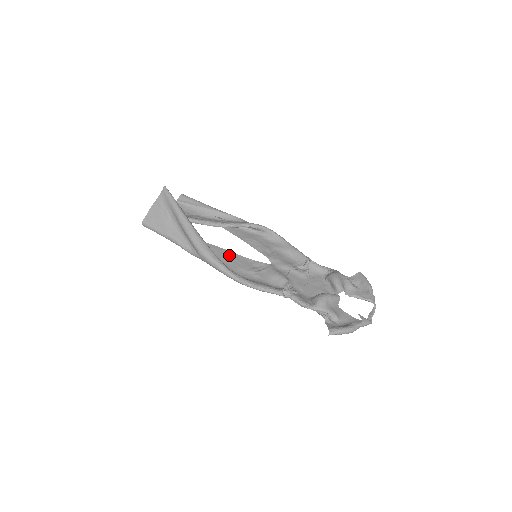
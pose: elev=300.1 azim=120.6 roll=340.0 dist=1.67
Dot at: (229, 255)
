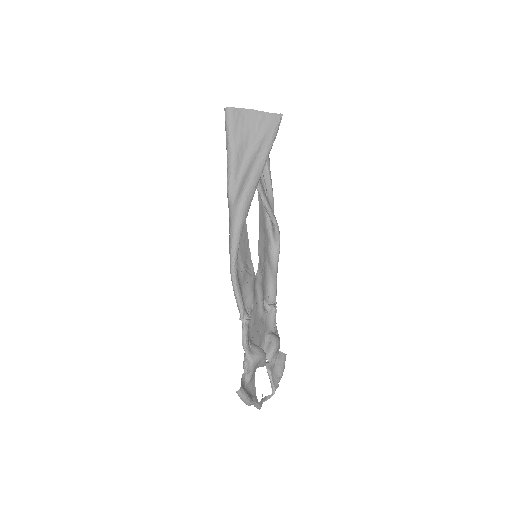
Dot at: (244, 229)
